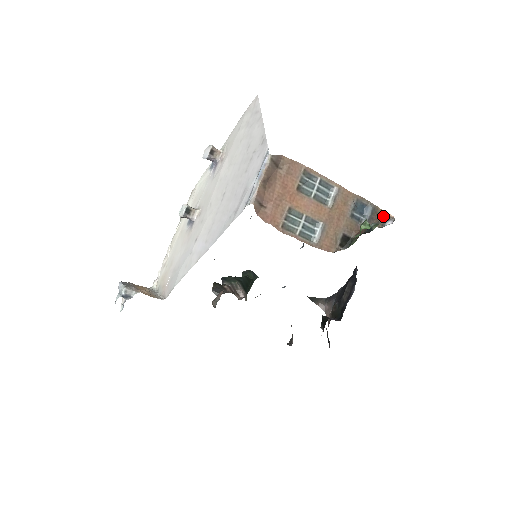
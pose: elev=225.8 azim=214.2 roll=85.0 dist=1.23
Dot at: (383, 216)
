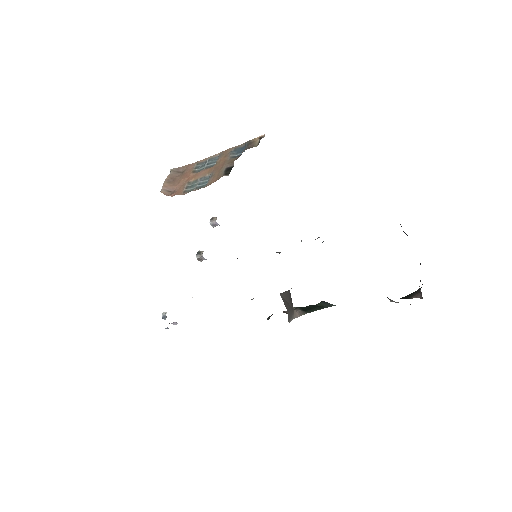
Dot at: (258, 140)
